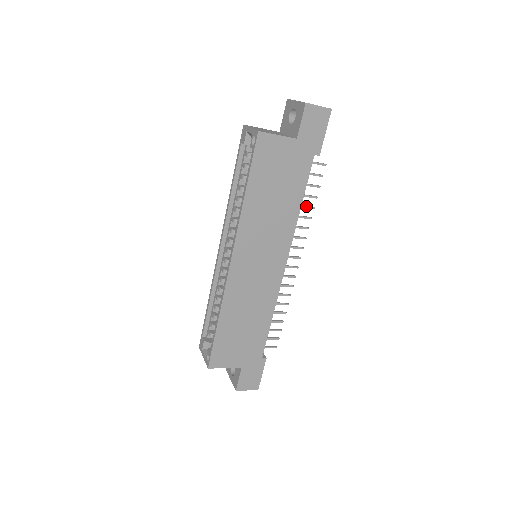
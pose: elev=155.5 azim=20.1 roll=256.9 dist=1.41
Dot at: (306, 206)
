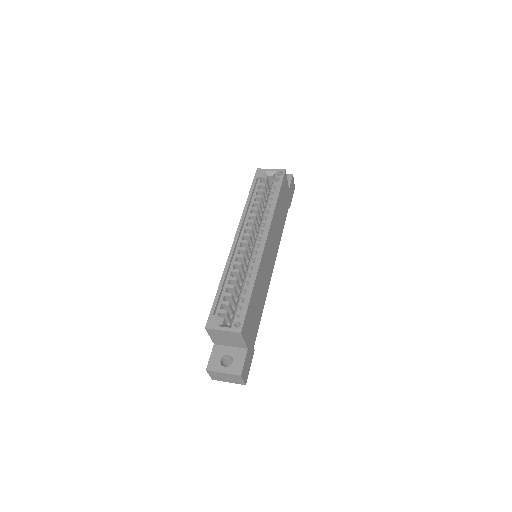
Dot at: occluded
